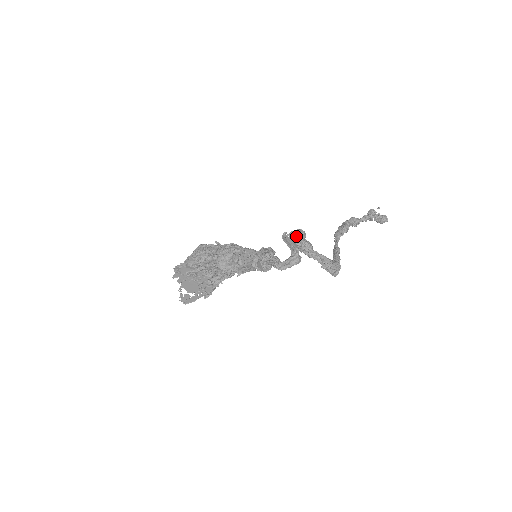
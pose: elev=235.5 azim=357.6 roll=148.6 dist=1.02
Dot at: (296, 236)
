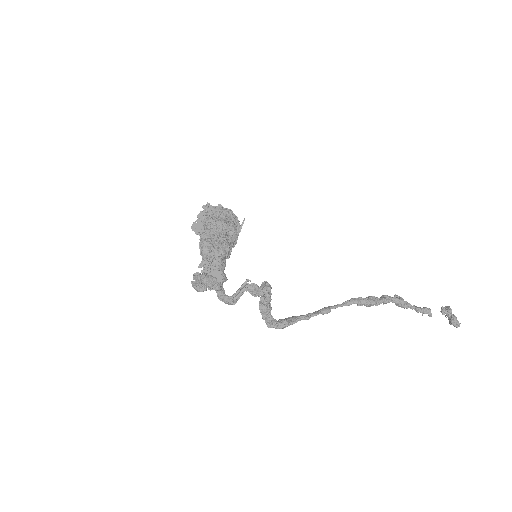
Dot at: (252, 290)
